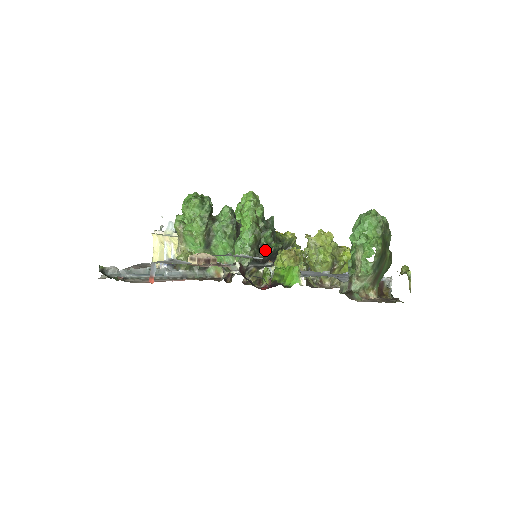
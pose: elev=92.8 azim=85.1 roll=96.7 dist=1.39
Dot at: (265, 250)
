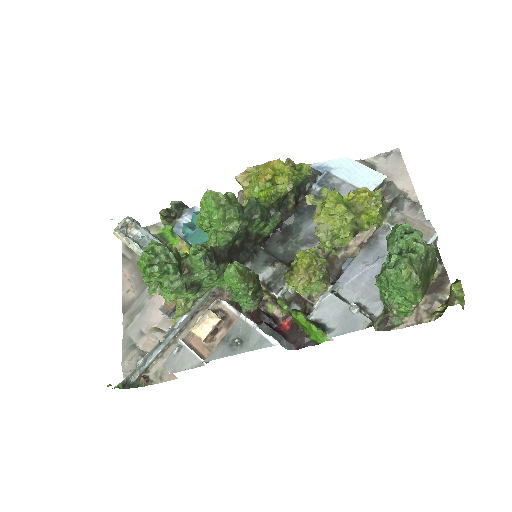
Dot at: (262, 235)
